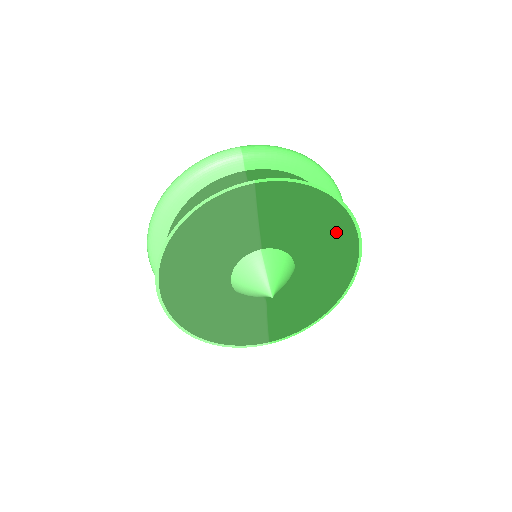
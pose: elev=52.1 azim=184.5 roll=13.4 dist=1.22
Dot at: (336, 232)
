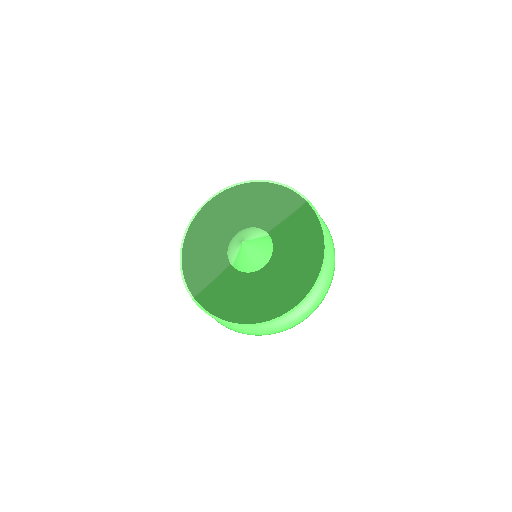
Dot at: (303, 275)
